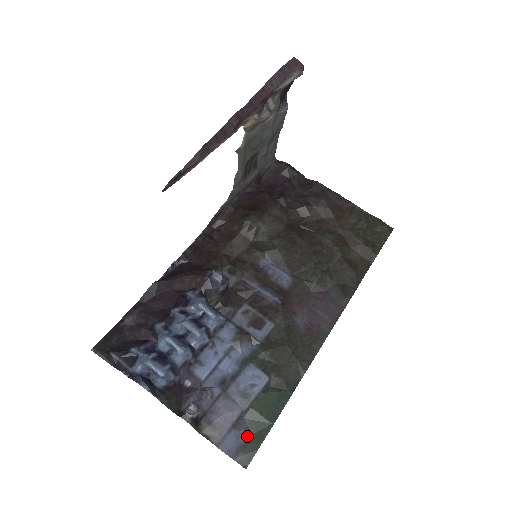
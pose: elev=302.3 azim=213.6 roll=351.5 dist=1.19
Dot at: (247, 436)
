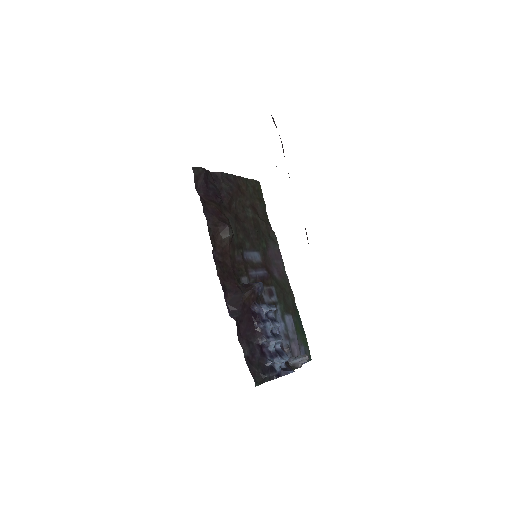
Dot at: (303, 348)
